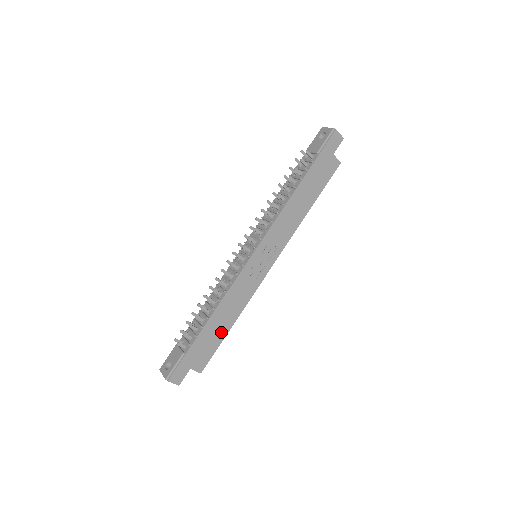
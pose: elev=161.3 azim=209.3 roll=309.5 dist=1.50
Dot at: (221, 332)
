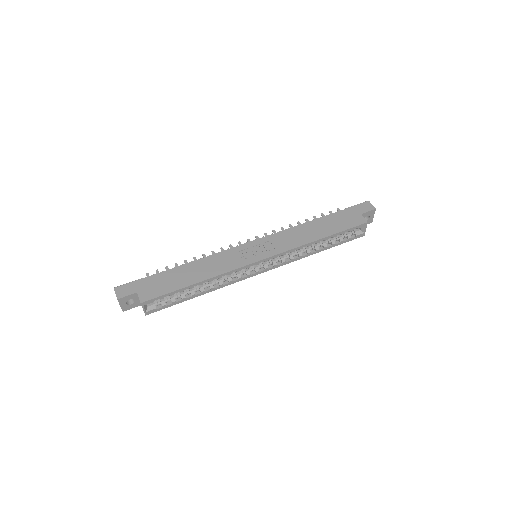
Dot at: (184, 282)
